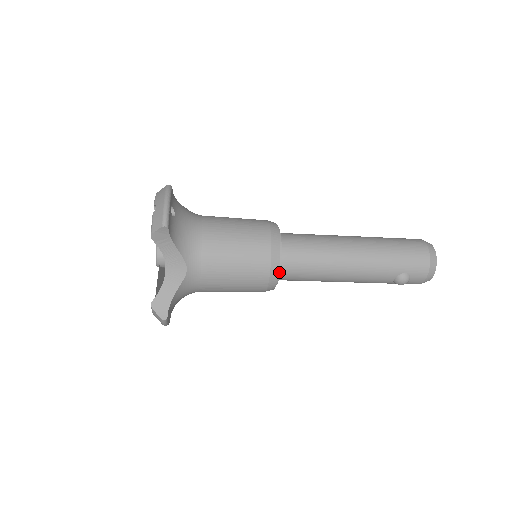
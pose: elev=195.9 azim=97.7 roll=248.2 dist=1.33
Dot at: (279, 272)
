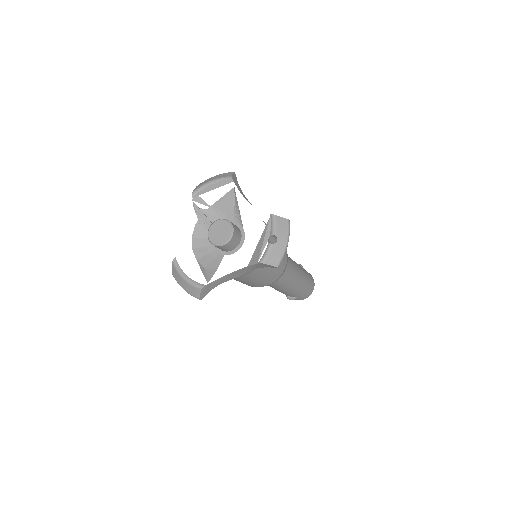
Dot at: occluded
